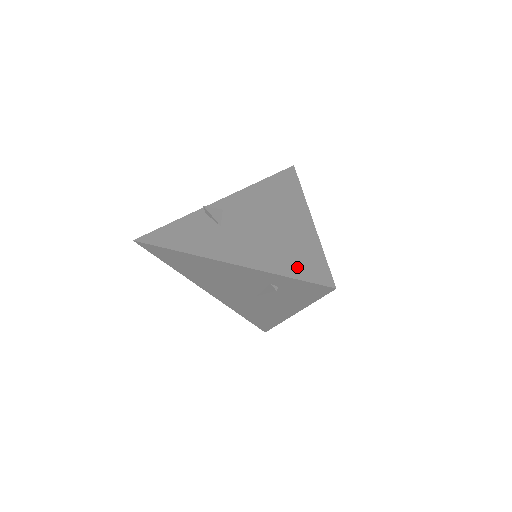
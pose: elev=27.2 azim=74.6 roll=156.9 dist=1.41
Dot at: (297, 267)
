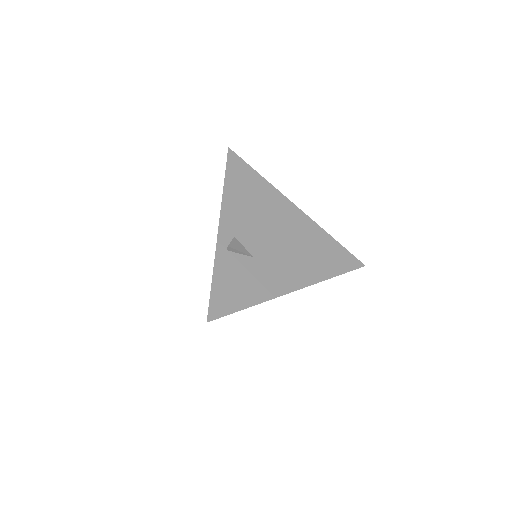
Dot at: (335, 263)
